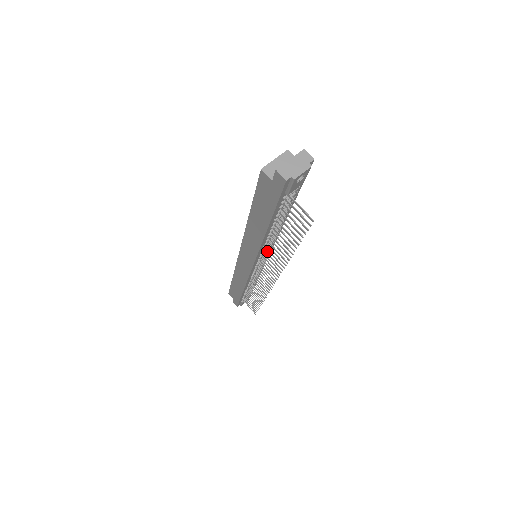
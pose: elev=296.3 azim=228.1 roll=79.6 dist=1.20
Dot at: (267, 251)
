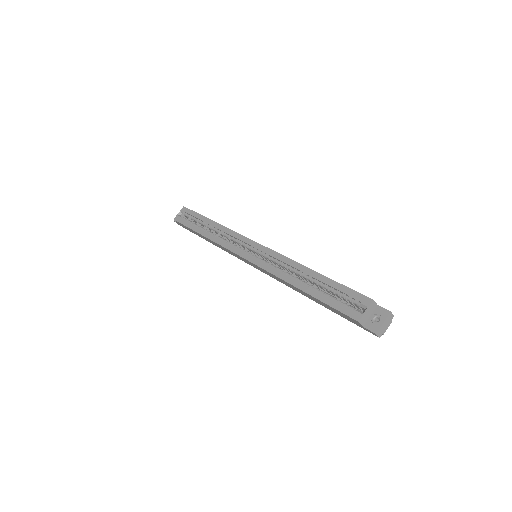
Dot at: occluded
